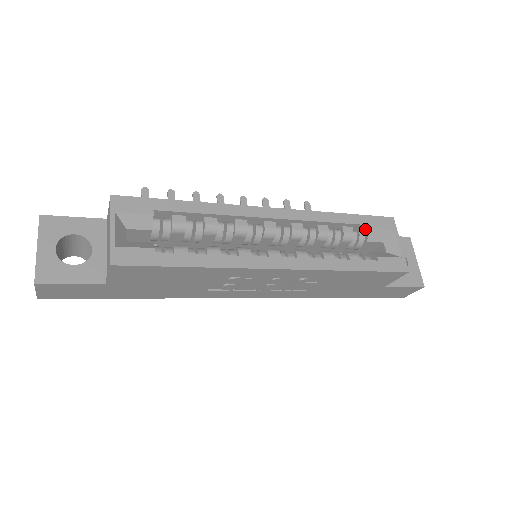
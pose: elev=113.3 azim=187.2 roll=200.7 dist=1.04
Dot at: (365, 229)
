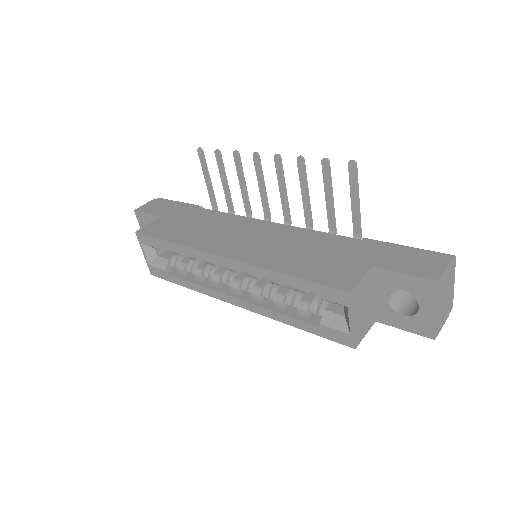
Dot at: occluded
